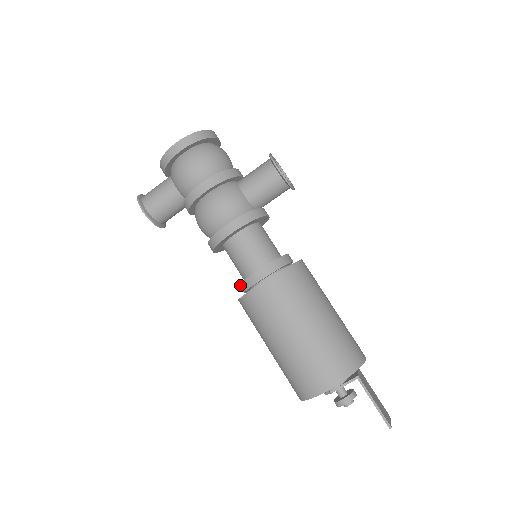
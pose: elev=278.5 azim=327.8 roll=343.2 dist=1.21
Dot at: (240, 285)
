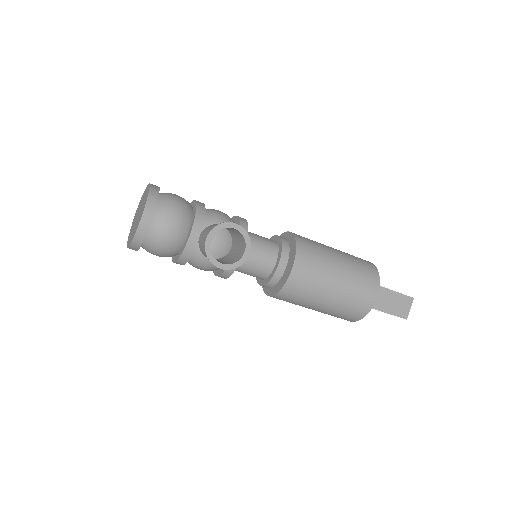
Dot at: occluded
